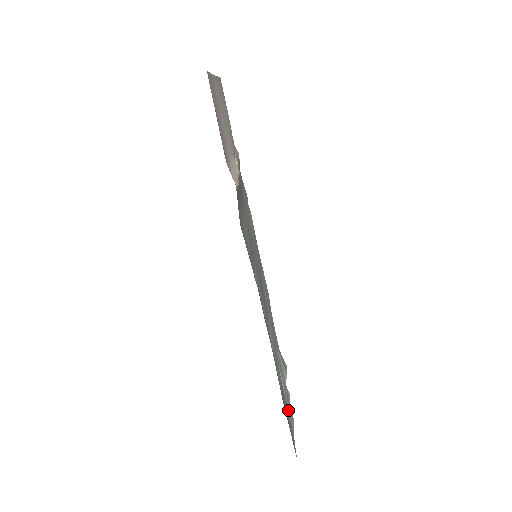
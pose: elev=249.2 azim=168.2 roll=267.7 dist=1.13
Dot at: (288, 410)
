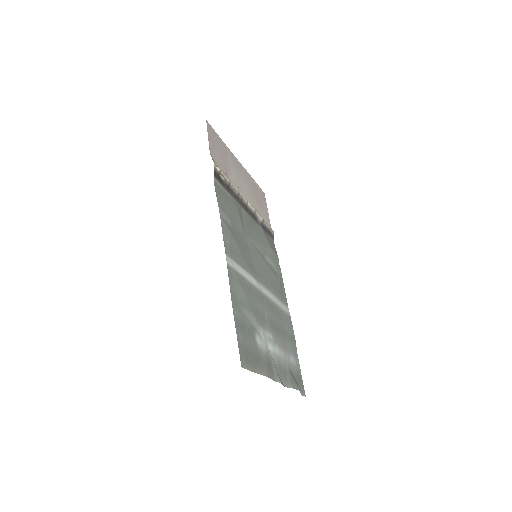
Dot at: (259, 361)
